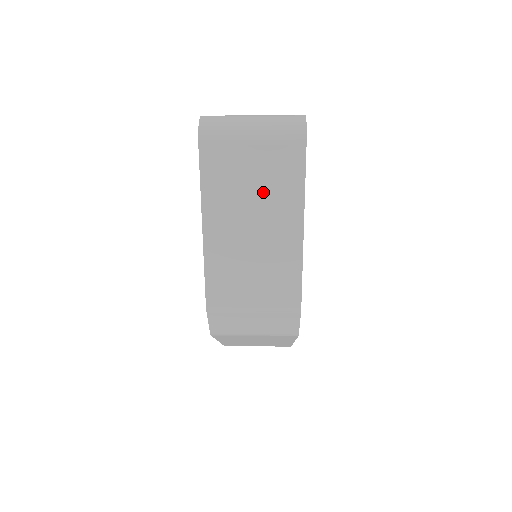
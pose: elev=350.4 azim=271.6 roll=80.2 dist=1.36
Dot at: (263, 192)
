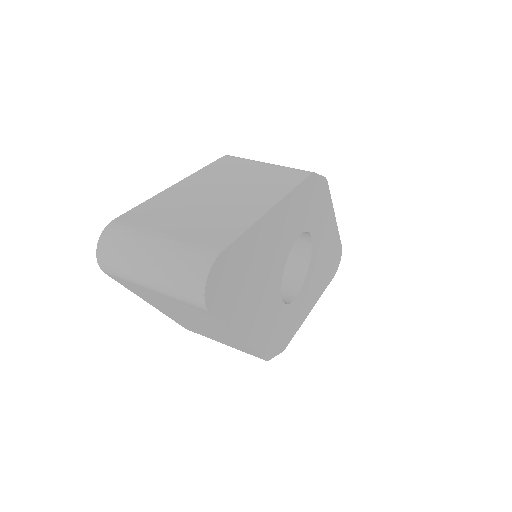
Dot at: (188, 313)
